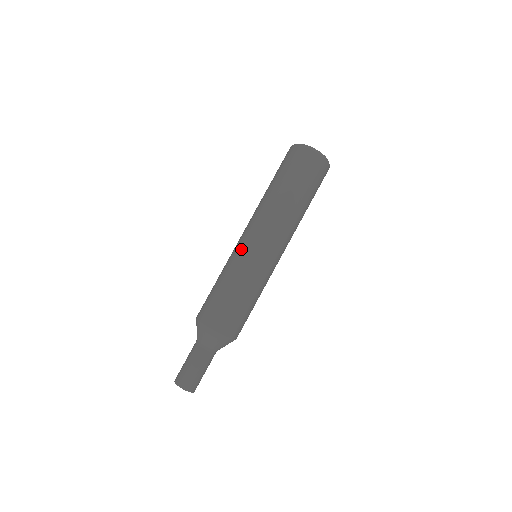
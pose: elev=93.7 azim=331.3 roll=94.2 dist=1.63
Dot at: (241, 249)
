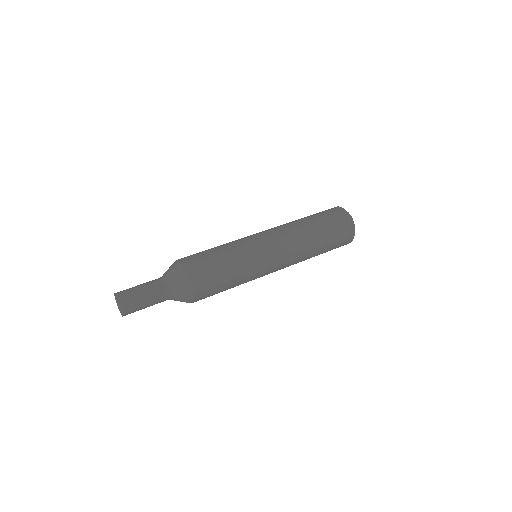
Dot at: occluded
